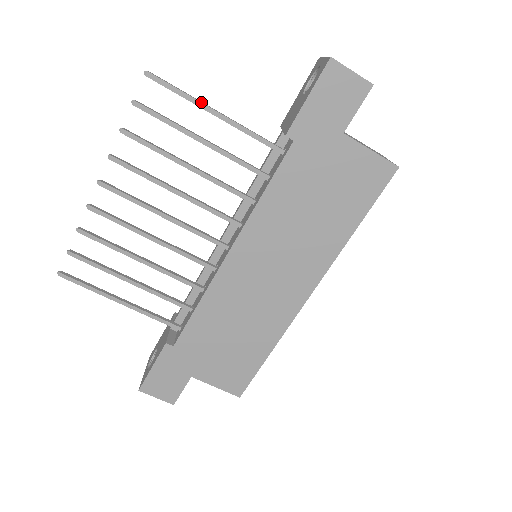
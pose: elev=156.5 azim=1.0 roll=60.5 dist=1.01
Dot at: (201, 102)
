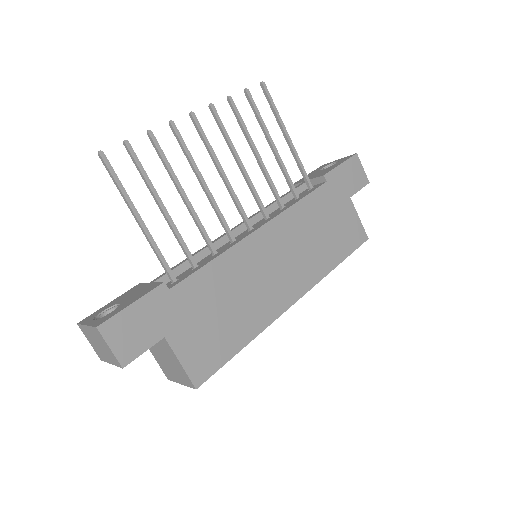
Dot at: (283, 123)
